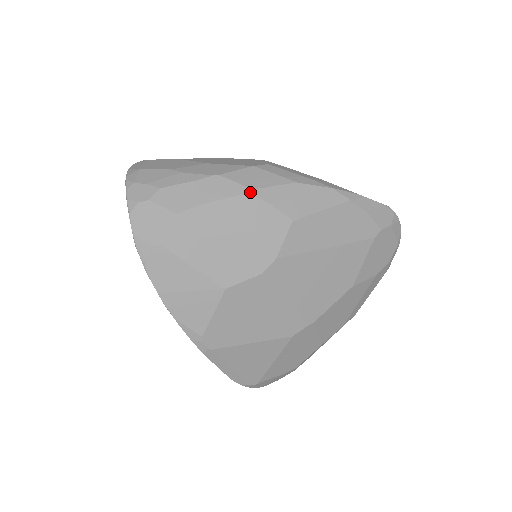
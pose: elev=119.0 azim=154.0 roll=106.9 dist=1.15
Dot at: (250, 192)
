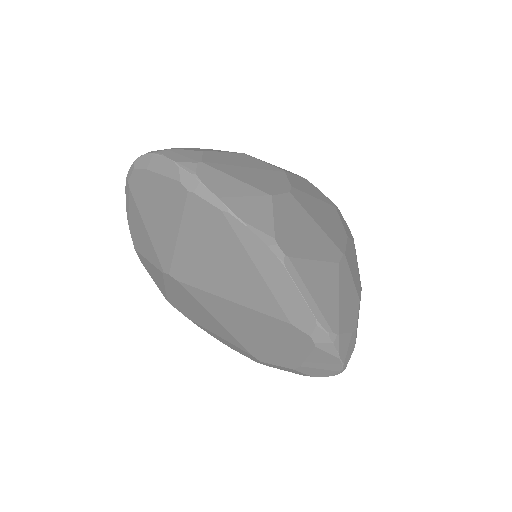
Dot at: (245, 154)
